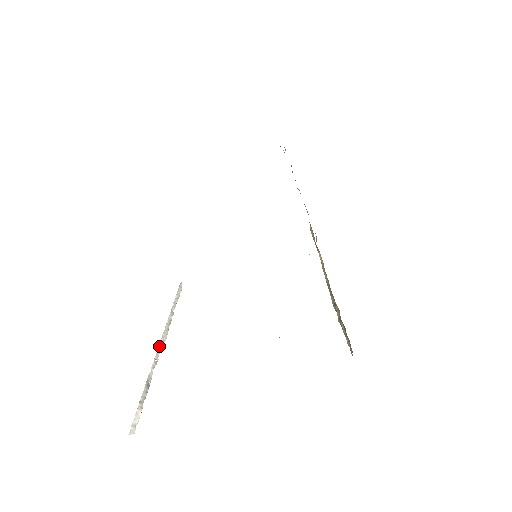
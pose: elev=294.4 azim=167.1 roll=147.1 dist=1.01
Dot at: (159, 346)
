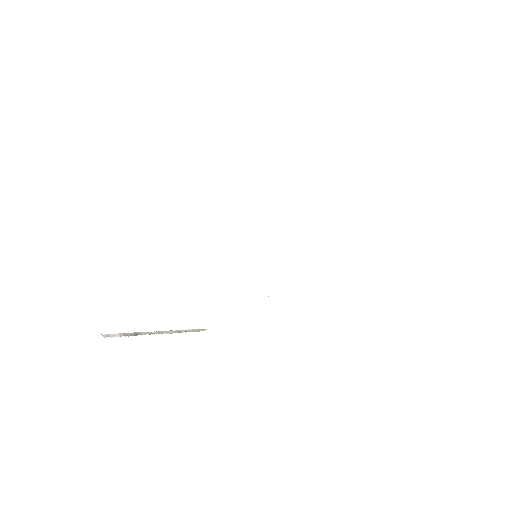
Dot at: (162, 331)
